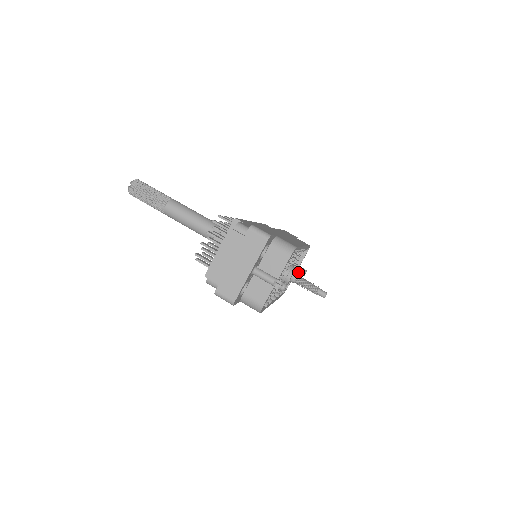
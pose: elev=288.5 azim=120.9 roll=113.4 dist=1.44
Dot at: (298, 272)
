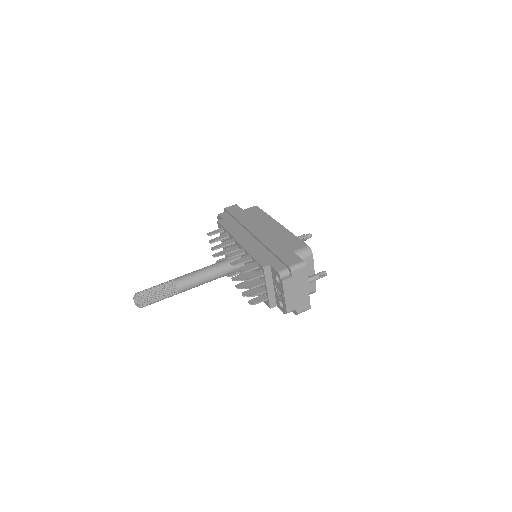
Dot at: occluded
